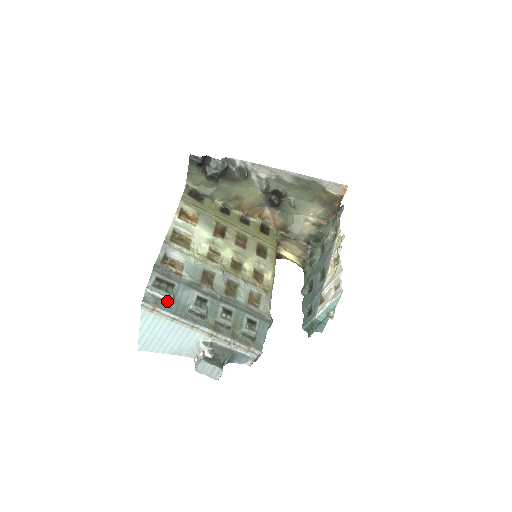
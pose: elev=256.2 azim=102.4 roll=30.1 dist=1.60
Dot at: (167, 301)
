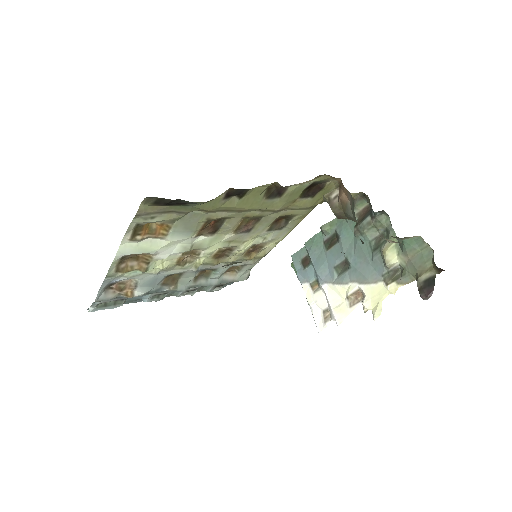
Dot at: (116, 306)
